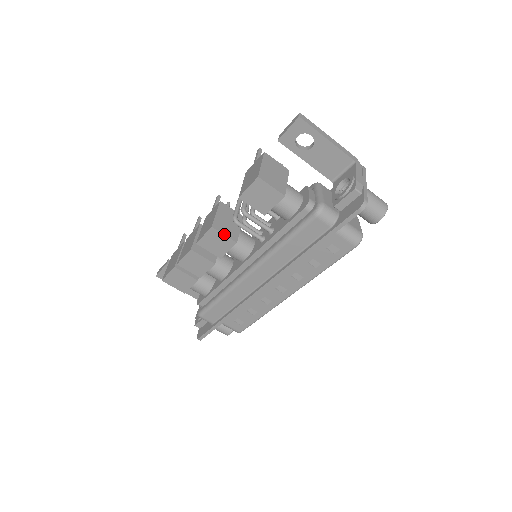
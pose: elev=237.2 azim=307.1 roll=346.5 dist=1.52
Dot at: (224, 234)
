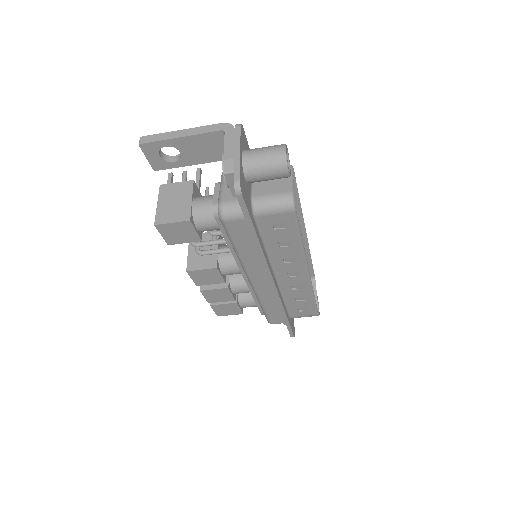
Dot at: (201, 269)
